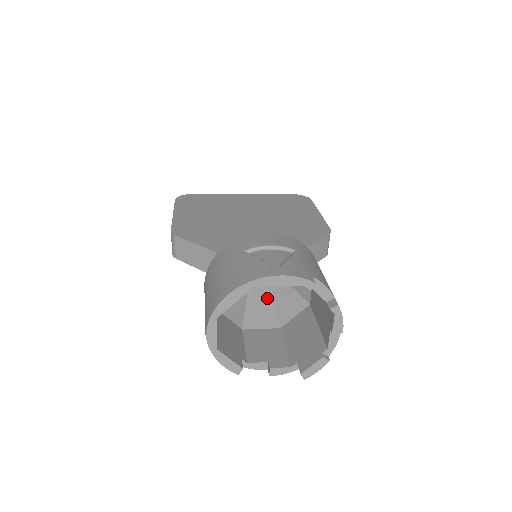
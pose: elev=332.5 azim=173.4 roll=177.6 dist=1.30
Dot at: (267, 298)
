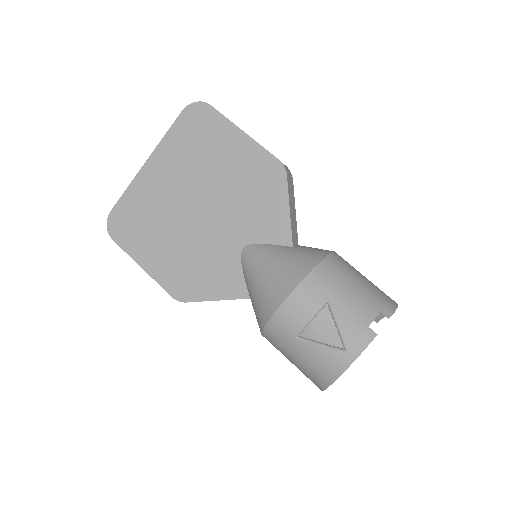
Dot at: occluded
